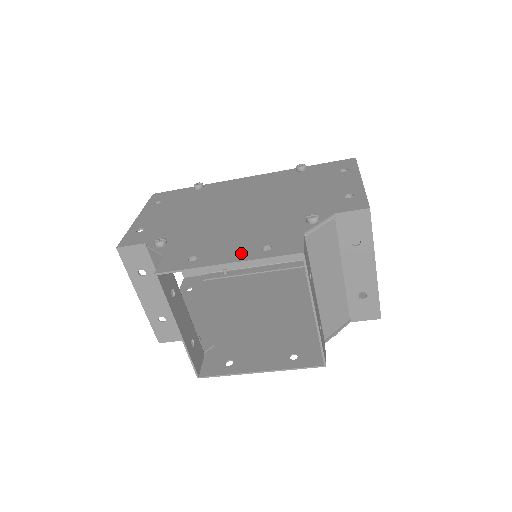
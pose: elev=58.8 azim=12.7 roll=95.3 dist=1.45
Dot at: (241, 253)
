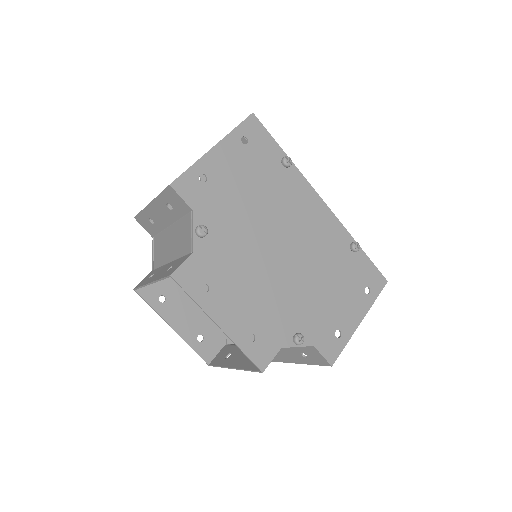
Dot at: (235, 324)
